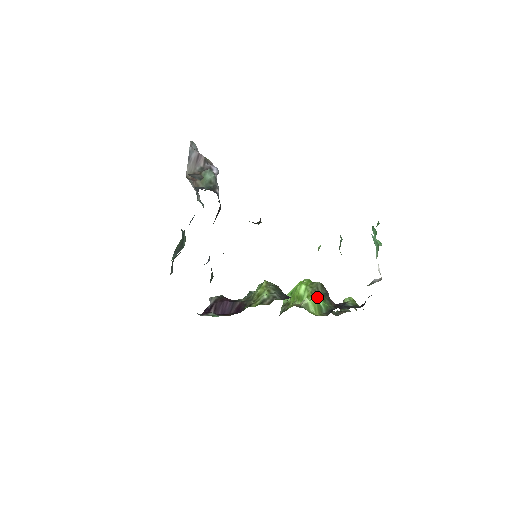
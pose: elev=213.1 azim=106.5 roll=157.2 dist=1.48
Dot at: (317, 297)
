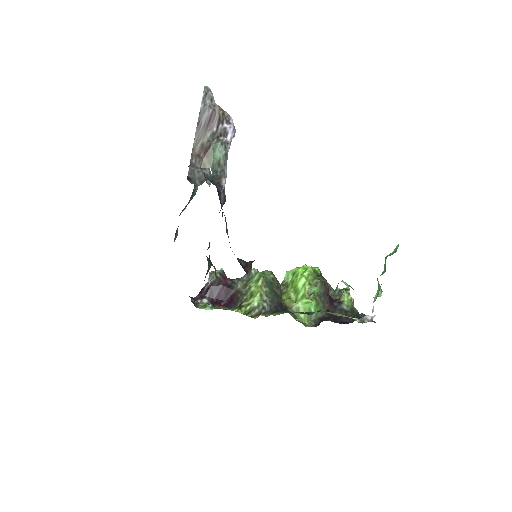
Dot at: (310, 303)
